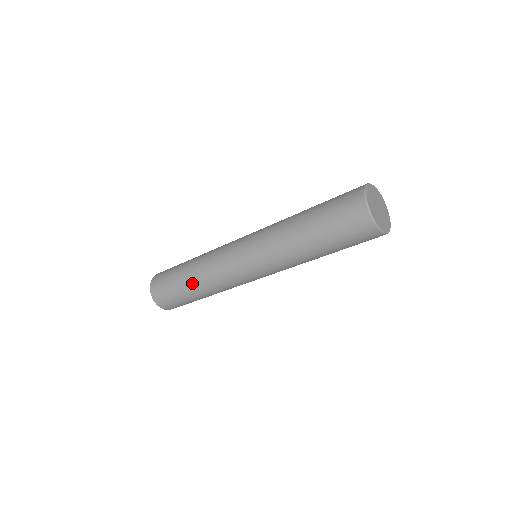
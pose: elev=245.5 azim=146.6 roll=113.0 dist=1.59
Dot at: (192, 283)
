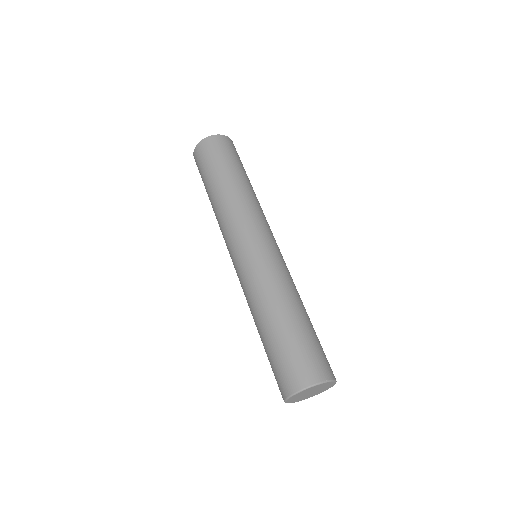
Dot at: (211, 199)
